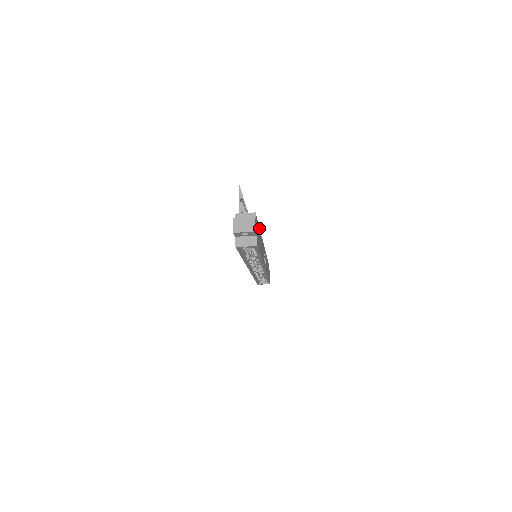
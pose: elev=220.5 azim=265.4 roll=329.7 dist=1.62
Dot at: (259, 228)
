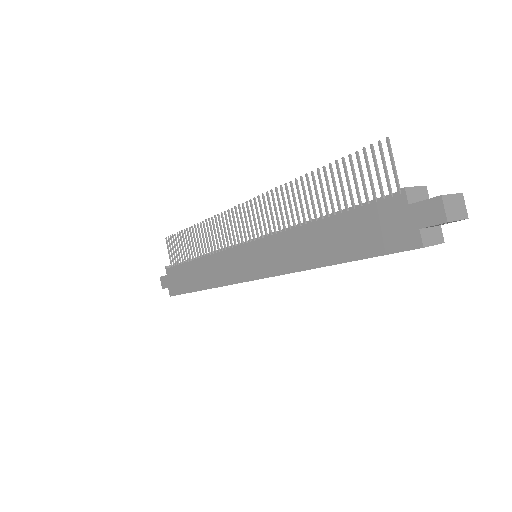
Dot at: occluded
